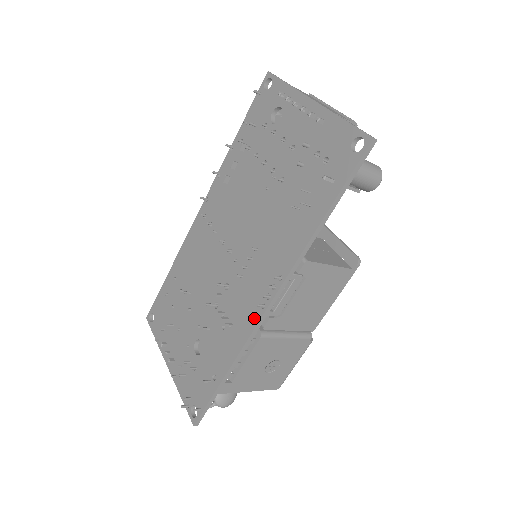
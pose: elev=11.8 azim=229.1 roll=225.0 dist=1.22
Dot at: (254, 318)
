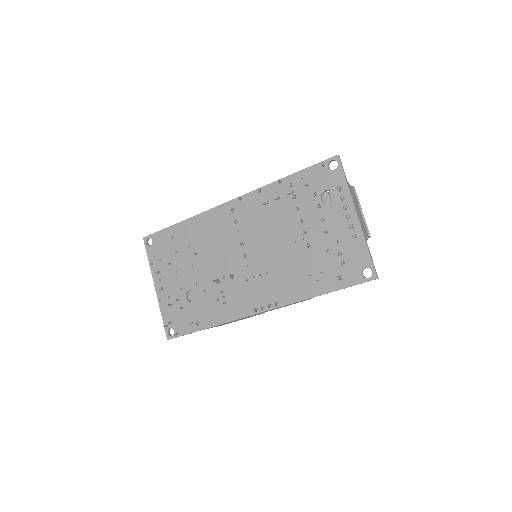
Dot at: (246, 312)
